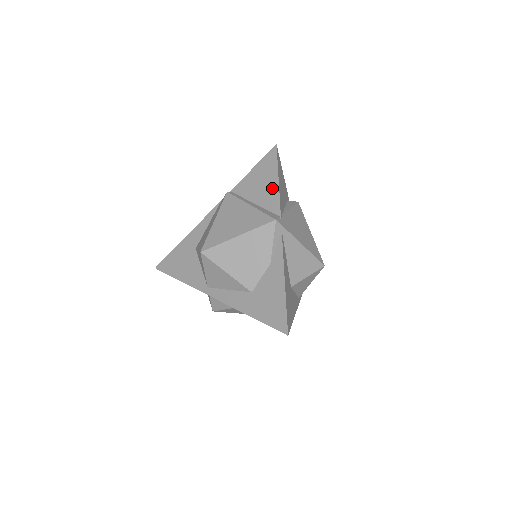
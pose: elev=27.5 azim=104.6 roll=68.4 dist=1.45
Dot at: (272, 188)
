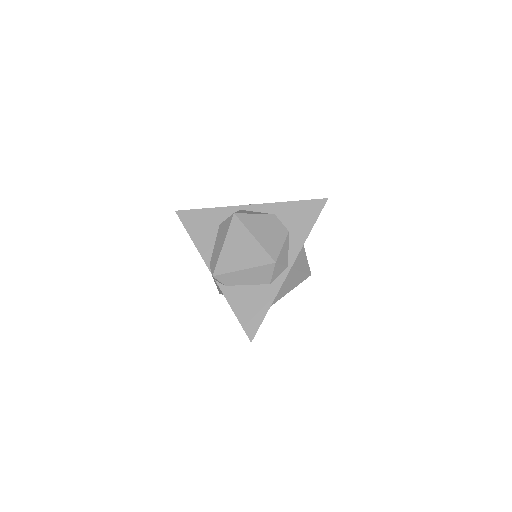
Dot at: occluded
